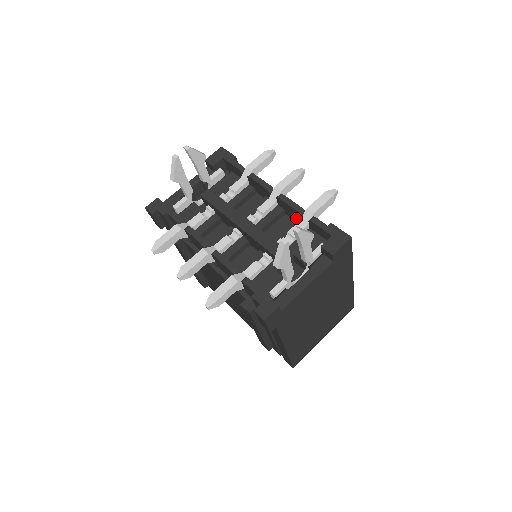
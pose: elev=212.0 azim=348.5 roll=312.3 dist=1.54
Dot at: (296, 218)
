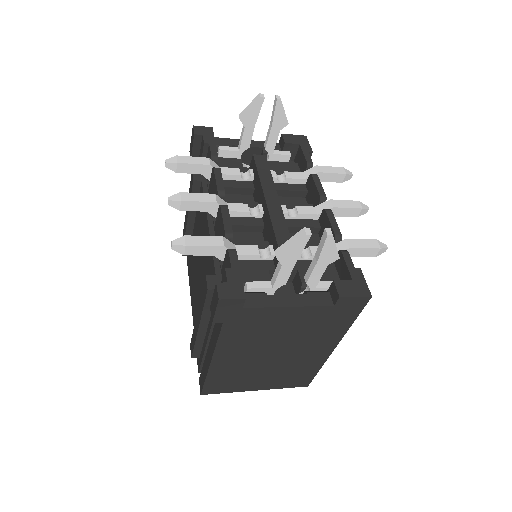
Dot at: occluded
